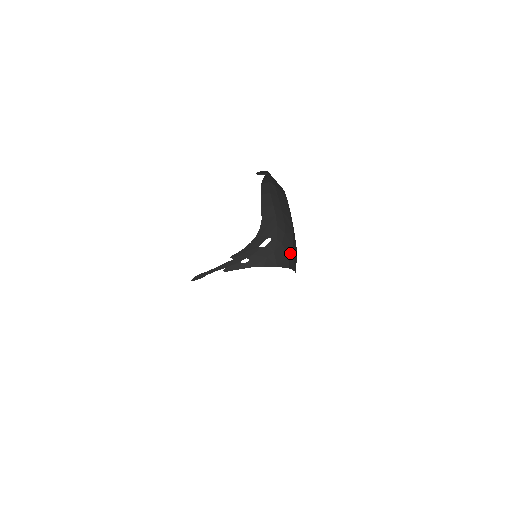
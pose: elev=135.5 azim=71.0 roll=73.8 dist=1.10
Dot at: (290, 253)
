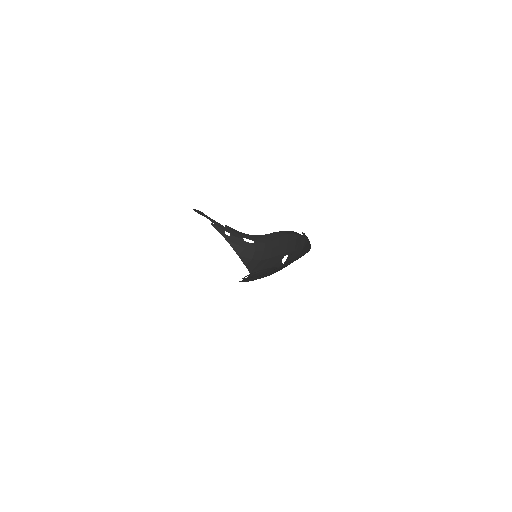
Dot at: (255, 261)
